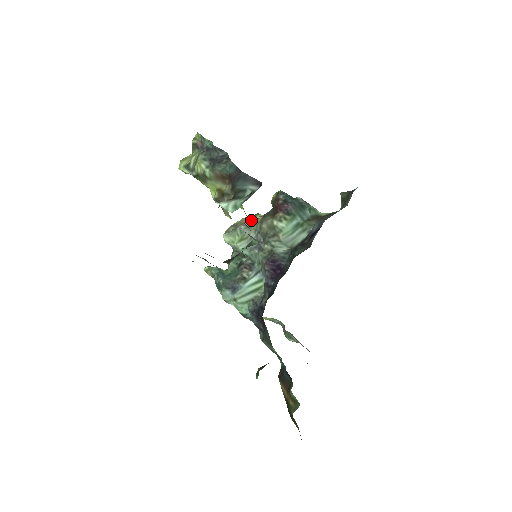
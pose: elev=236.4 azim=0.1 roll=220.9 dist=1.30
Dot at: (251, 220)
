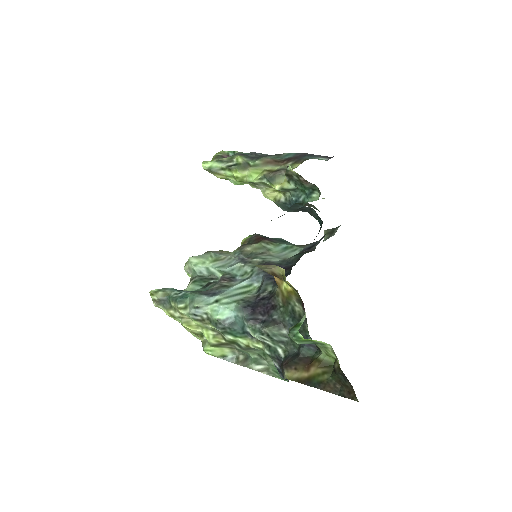
Dot at: (223, 251)
